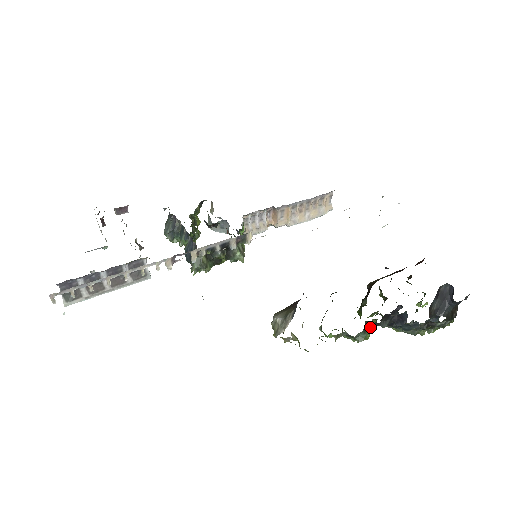
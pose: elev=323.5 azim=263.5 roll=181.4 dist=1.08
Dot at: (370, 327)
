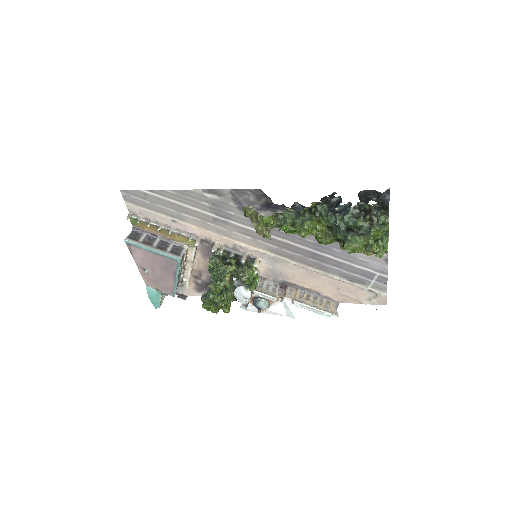
Dot at: (313, 205)
